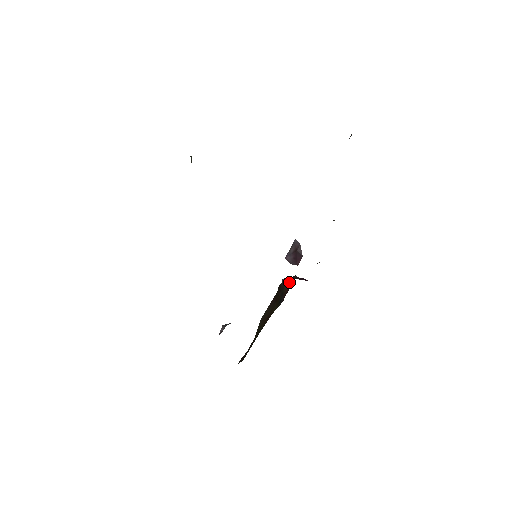
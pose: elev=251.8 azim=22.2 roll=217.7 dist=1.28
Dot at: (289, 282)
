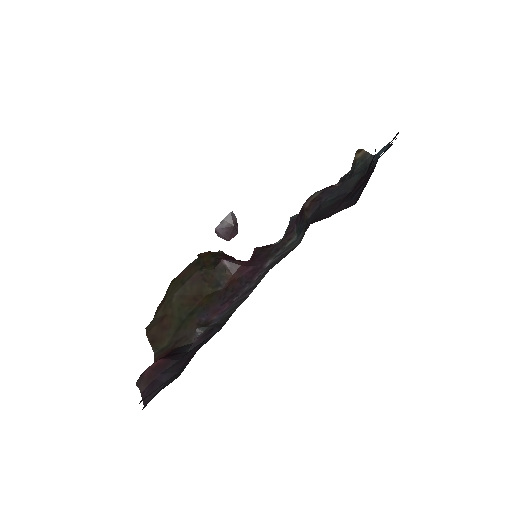
Dot at: (235, 267)
